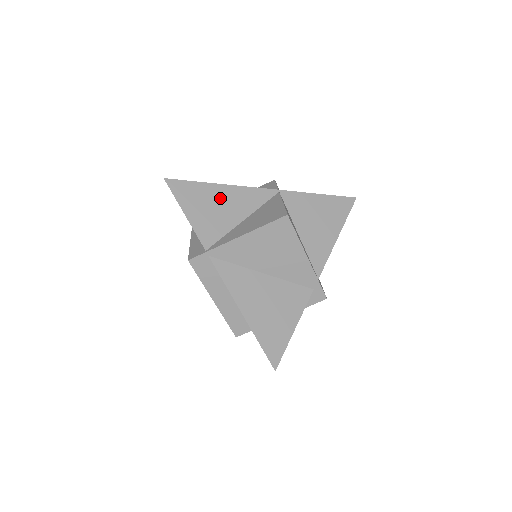
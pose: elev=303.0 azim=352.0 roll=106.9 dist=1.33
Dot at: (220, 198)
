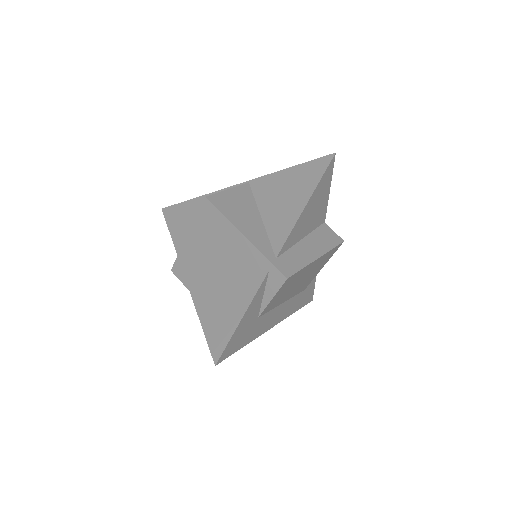
Dot at: (197, 208)
